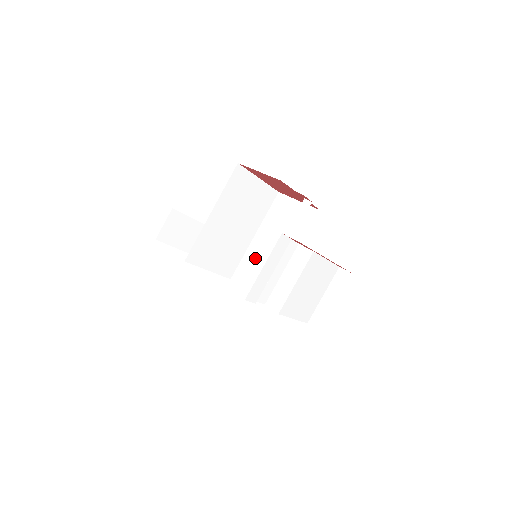
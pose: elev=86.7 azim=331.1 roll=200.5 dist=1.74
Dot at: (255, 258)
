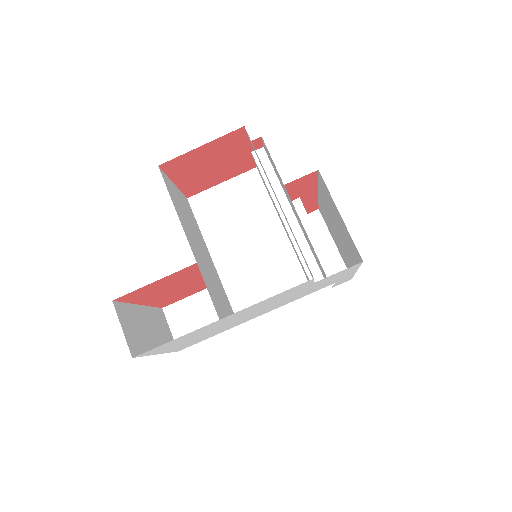
Dot at: (241, 273)
